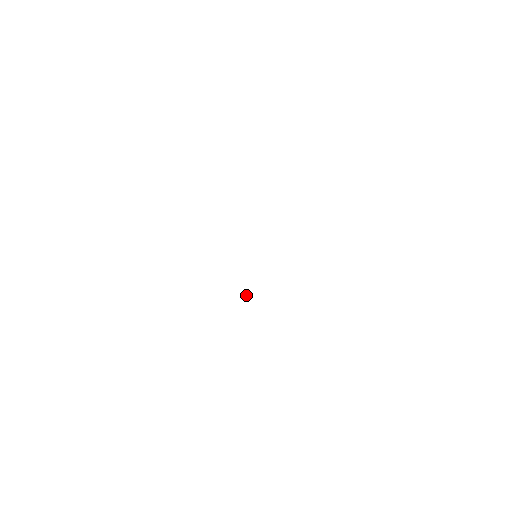
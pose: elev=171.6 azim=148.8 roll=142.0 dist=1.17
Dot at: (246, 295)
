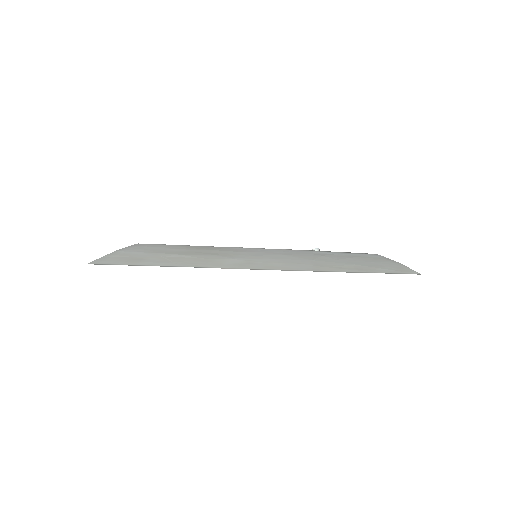
Dot at: (316, 248)
